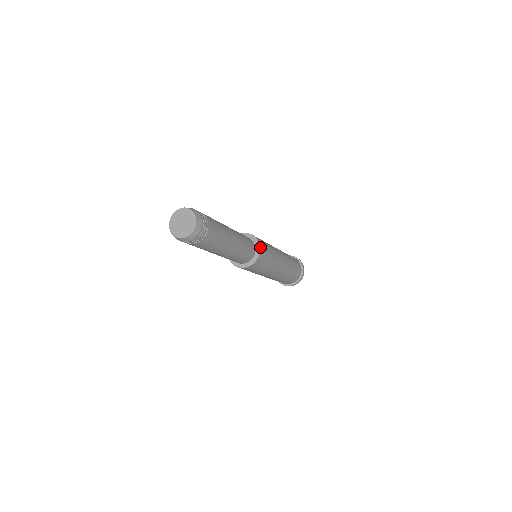
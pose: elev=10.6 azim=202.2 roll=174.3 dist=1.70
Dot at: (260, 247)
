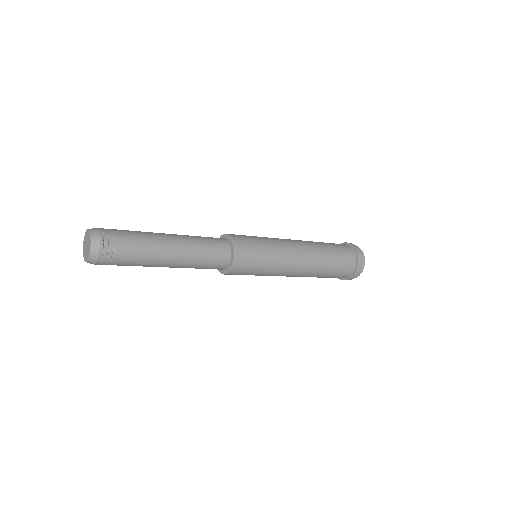
Dot at: (236, 249)
